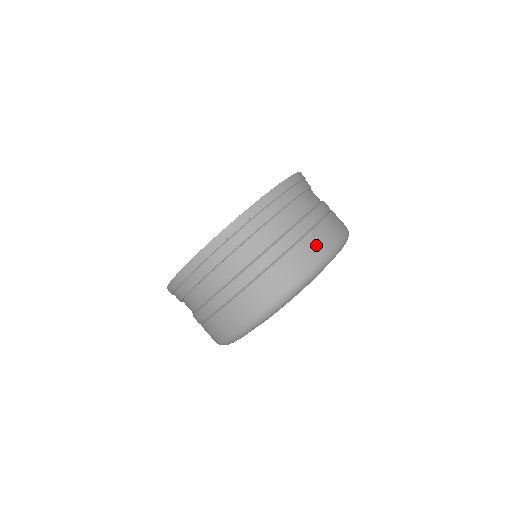
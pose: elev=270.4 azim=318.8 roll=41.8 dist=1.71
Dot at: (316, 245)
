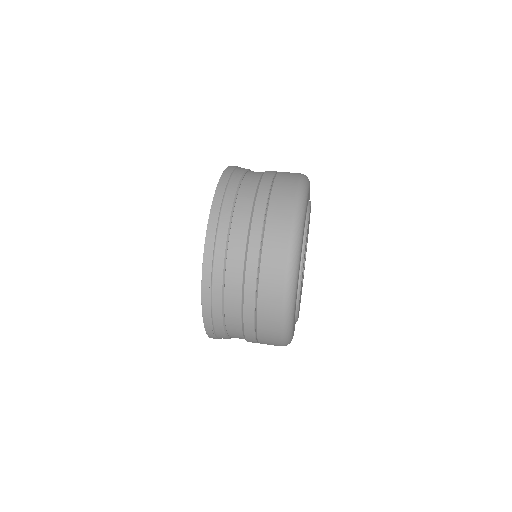
Dot at: (284, 194)
